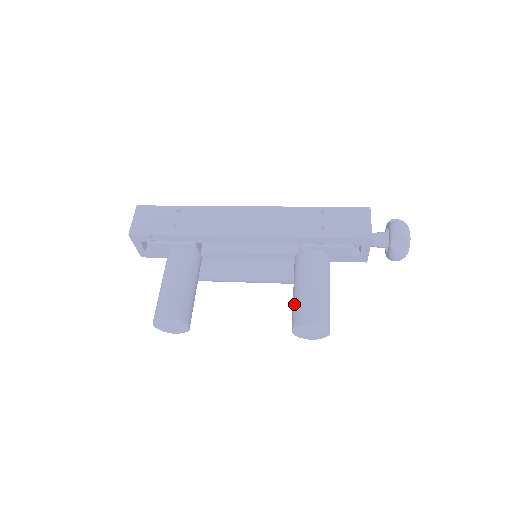
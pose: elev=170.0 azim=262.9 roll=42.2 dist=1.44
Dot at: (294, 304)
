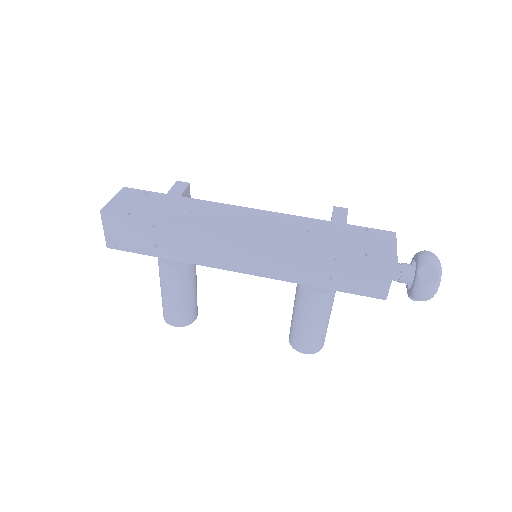
Dot at: (292, 327)
